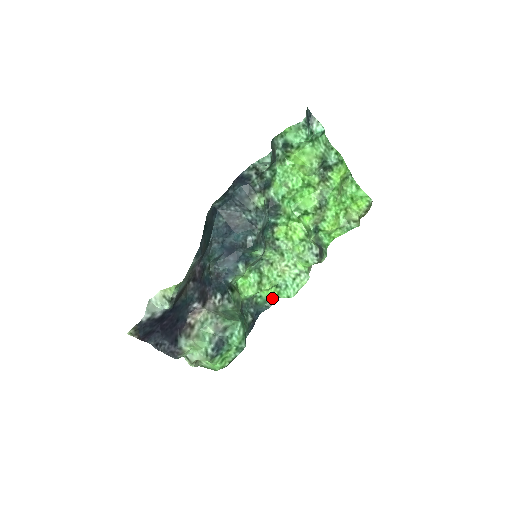
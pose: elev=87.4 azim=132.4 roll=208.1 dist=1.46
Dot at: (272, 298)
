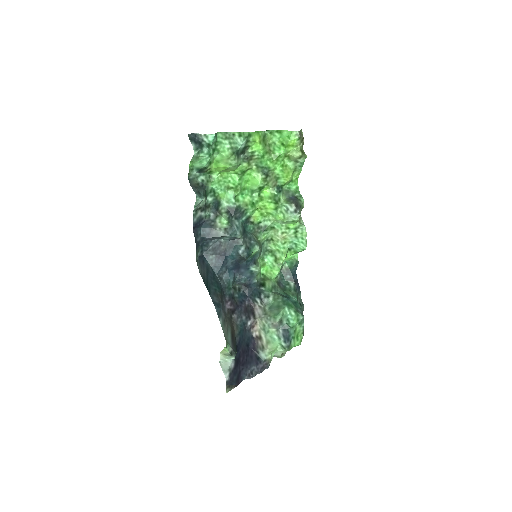
Dot at: (294, 257)
